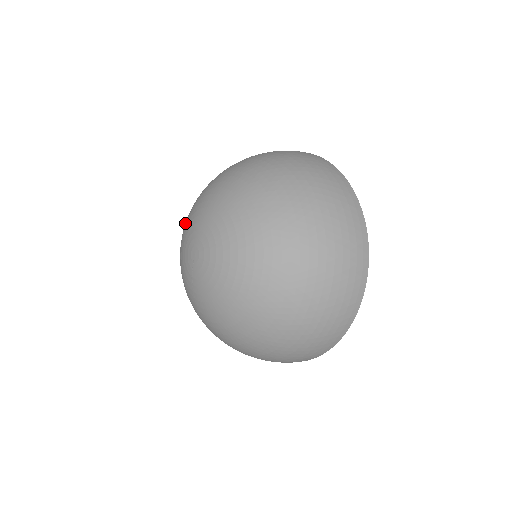
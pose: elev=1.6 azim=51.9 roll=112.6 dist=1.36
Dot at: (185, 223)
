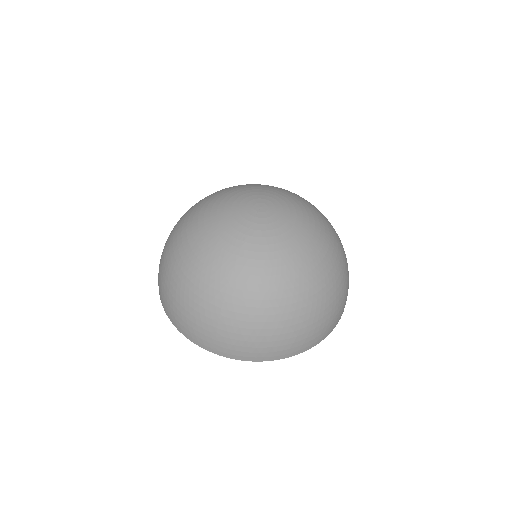
Dot at: (217, 196)
